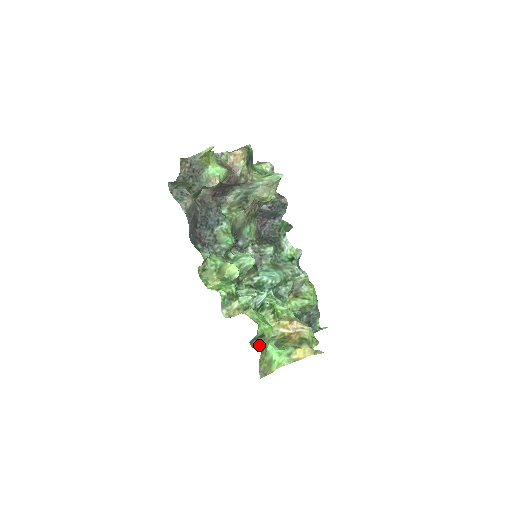
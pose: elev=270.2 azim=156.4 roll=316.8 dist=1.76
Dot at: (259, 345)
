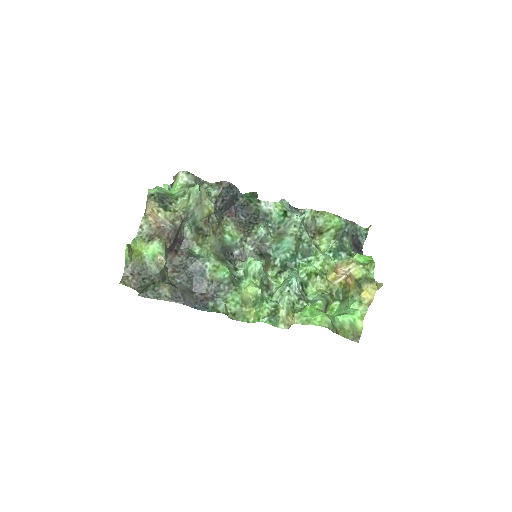
Dot at: (333, 311)
